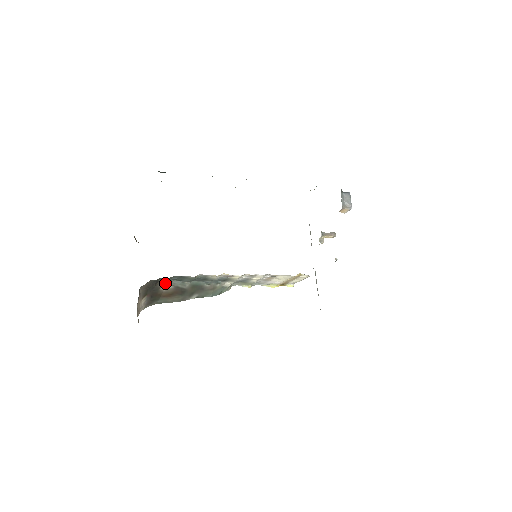
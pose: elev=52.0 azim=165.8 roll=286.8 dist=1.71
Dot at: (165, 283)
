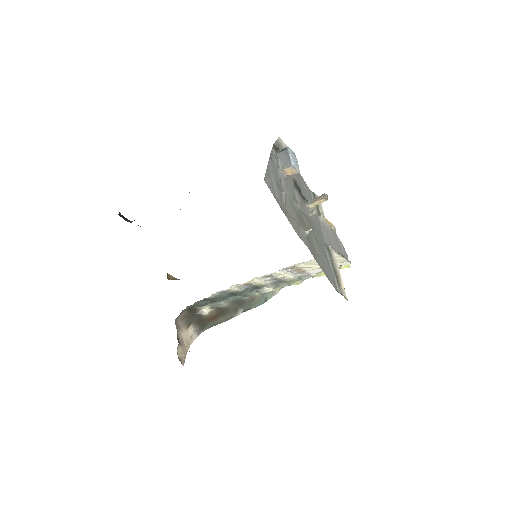
Dot at: (205, 308)
